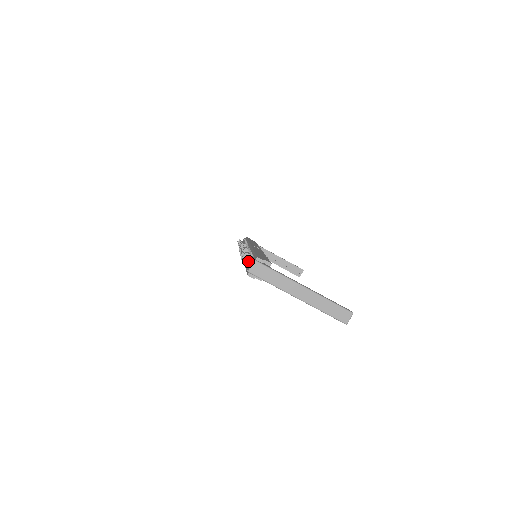
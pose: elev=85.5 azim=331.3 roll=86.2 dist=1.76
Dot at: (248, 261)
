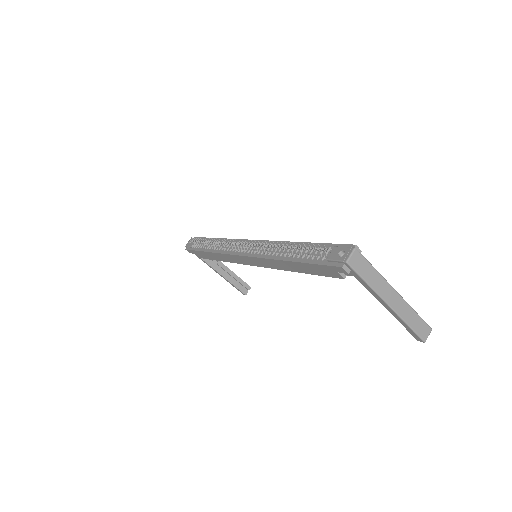
Dot at: (309, 253)
